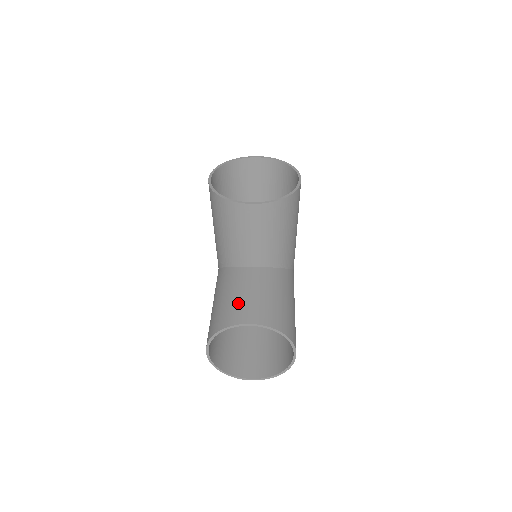
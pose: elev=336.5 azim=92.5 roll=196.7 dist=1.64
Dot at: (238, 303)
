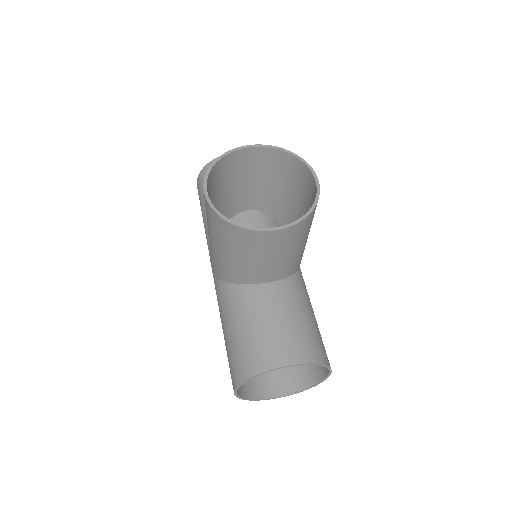
Dot at: (265, 338)
